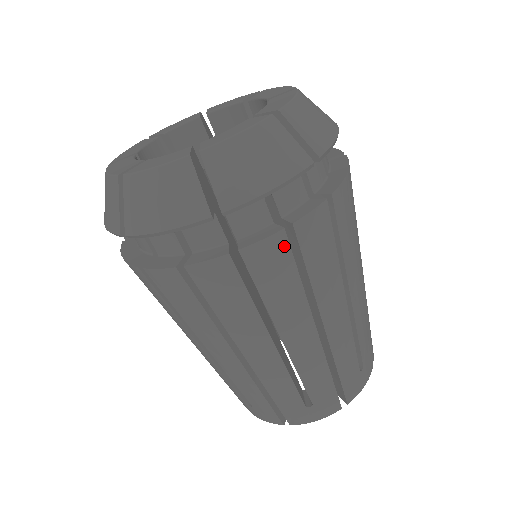
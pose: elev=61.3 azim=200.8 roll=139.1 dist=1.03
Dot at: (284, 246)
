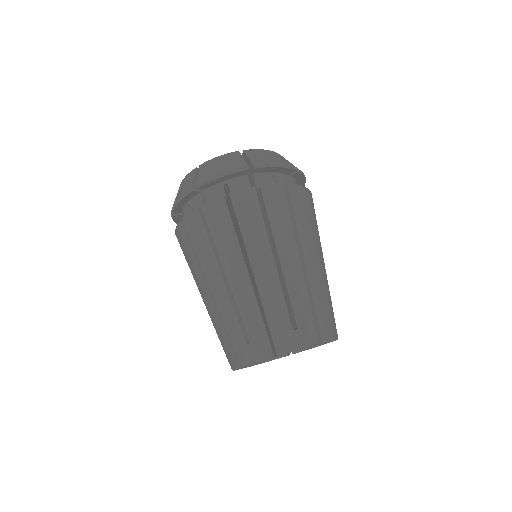
Dot at: (282, 193)
